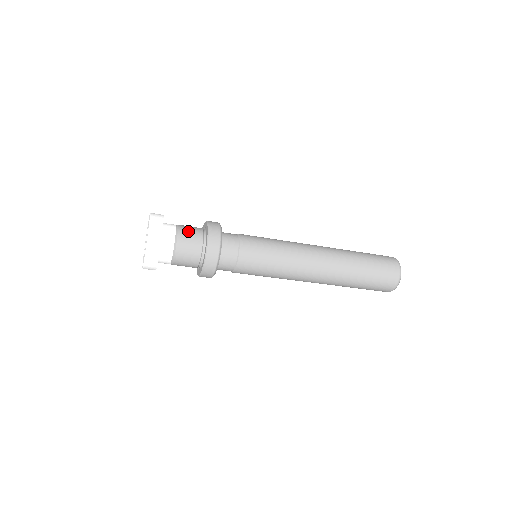
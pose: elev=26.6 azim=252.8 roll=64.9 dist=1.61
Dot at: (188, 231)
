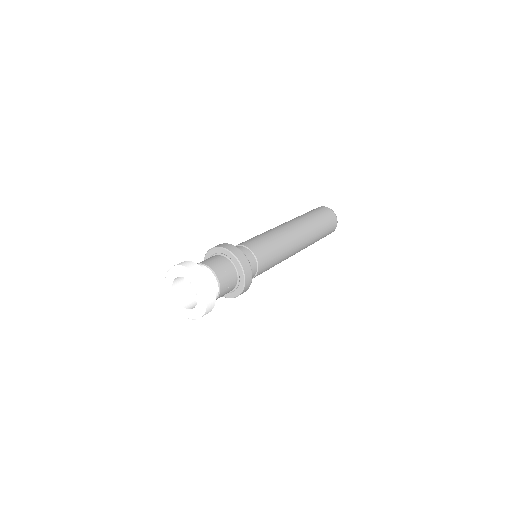
Dot at: (214, 262)
